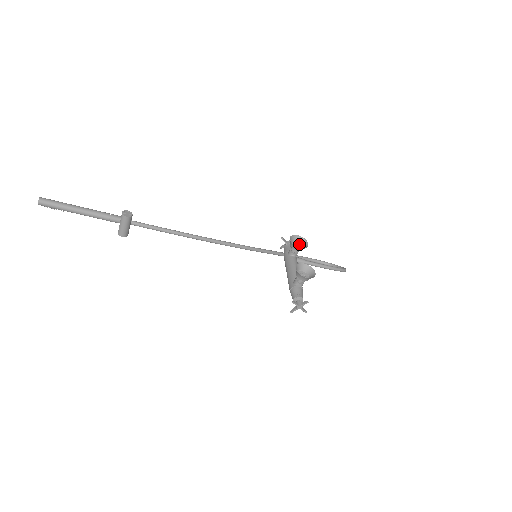
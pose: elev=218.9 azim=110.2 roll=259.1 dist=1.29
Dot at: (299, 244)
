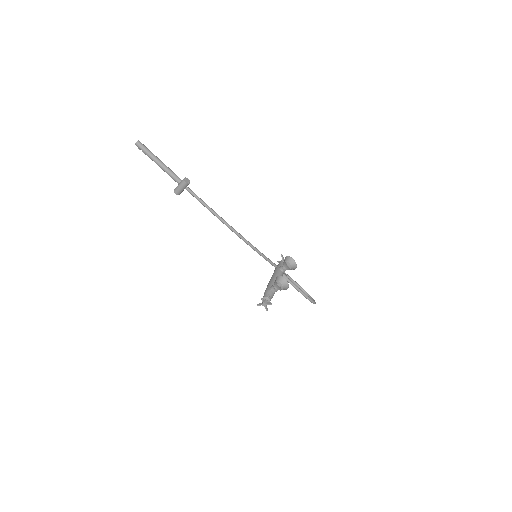
Dot at: (290, 265)
